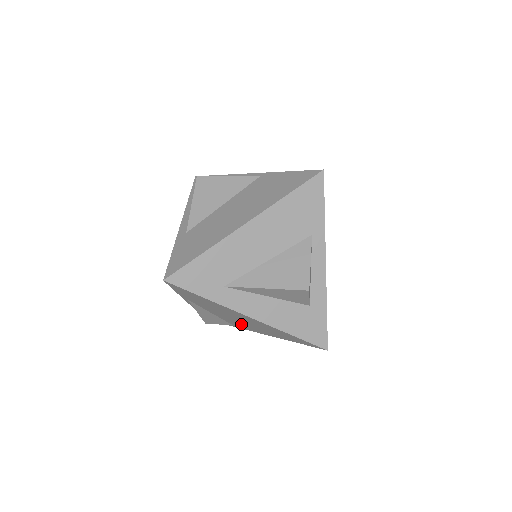
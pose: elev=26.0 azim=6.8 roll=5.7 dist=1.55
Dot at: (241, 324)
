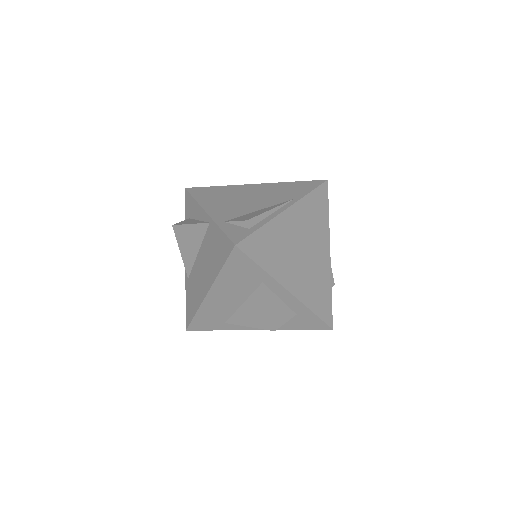
Dot at: occluded
